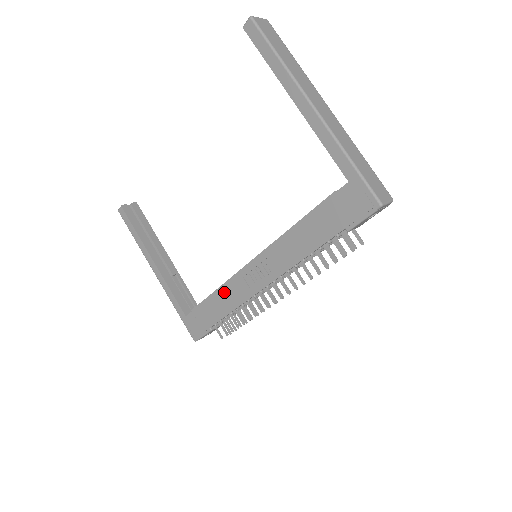
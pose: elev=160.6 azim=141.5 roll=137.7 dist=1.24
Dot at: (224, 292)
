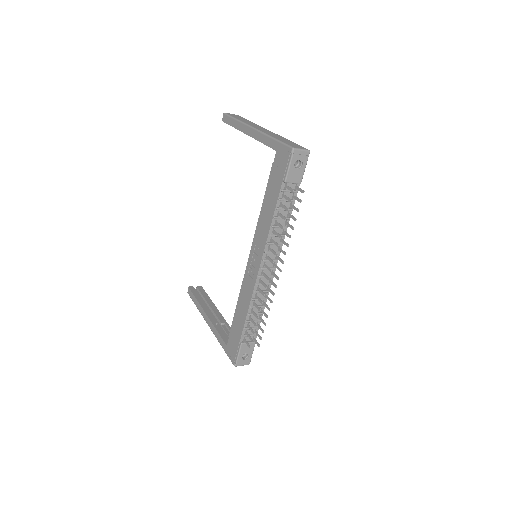
Dot at: (241, 298)
